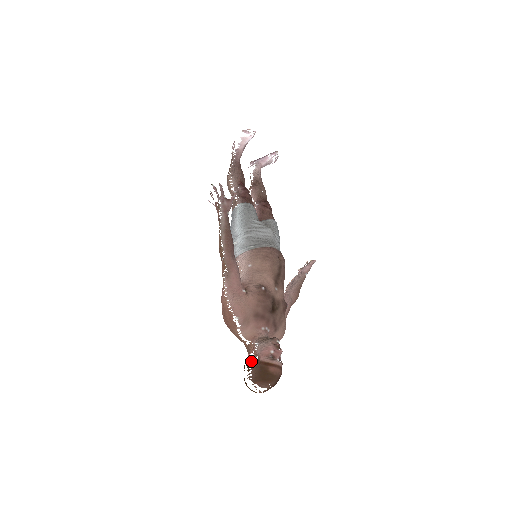
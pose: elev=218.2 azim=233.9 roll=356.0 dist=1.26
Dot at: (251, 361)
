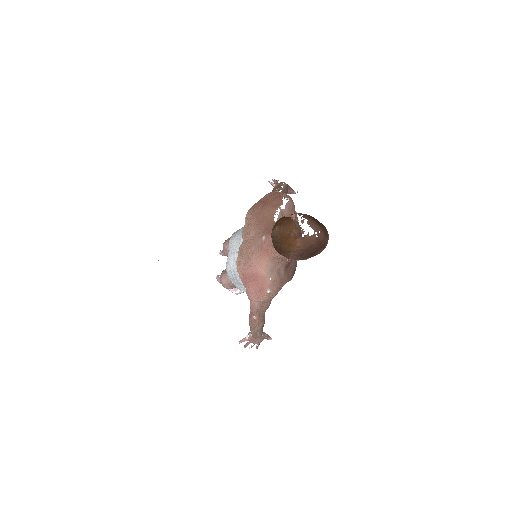
Dot at: (299, 214)
